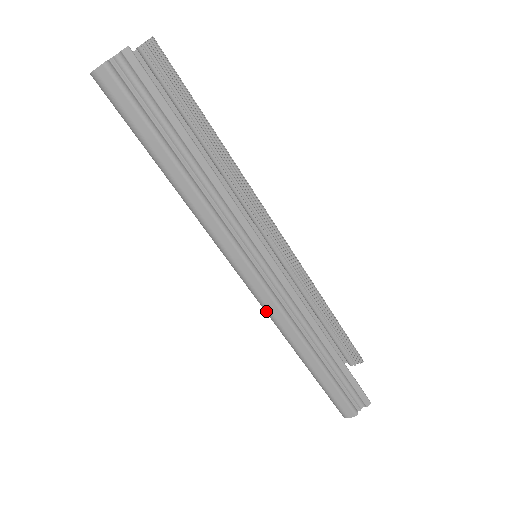
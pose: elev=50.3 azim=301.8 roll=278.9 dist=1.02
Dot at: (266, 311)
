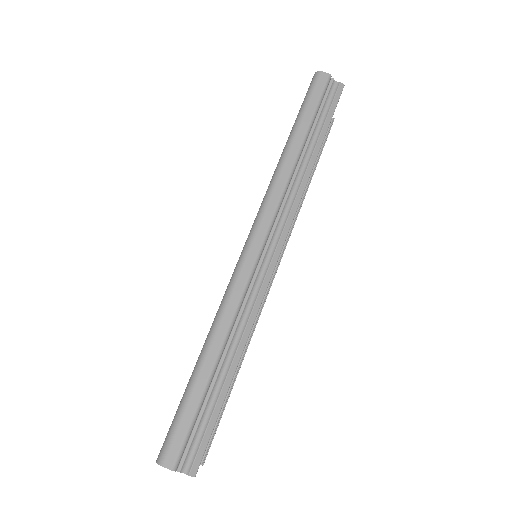
Dot at: (234, 277)
